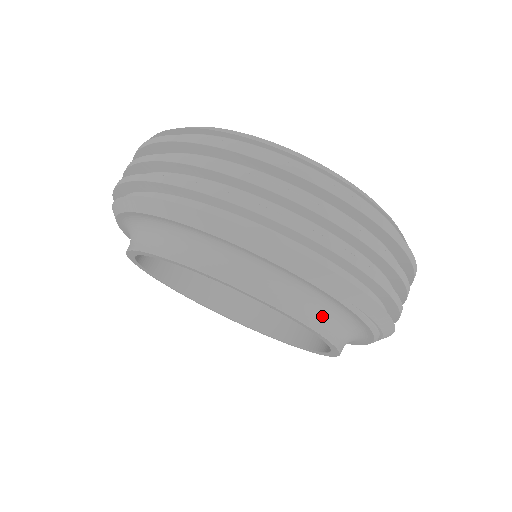
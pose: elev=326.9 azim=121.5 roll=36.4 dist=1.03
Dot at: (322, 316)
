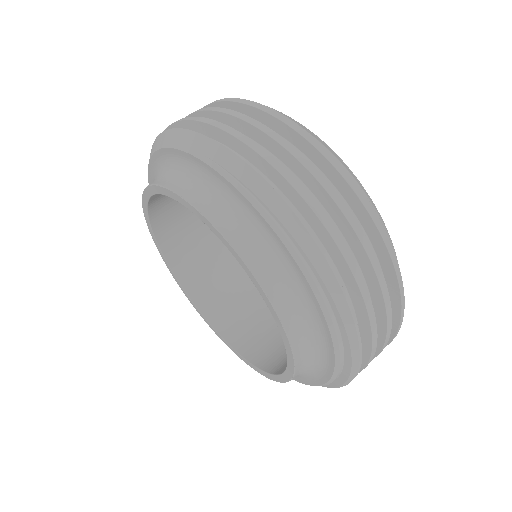
Dot at: (203, 194)
